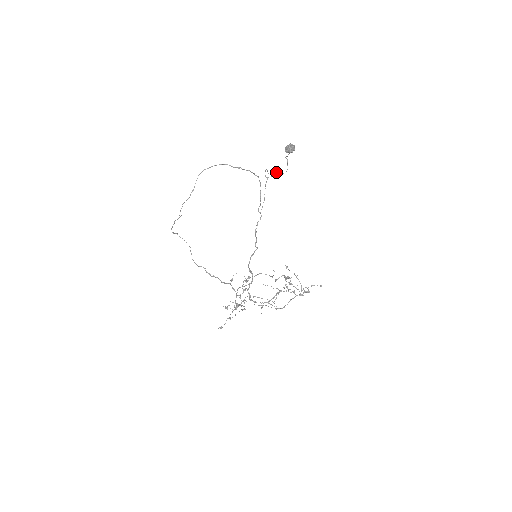
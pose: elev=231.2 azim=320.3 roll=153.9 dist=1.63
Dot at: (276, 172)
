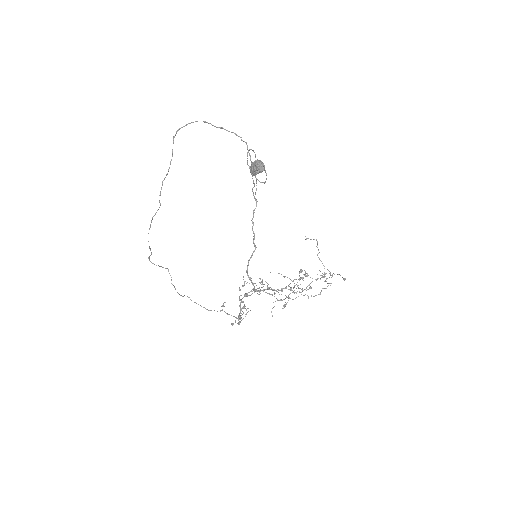
Dot at: occluded
